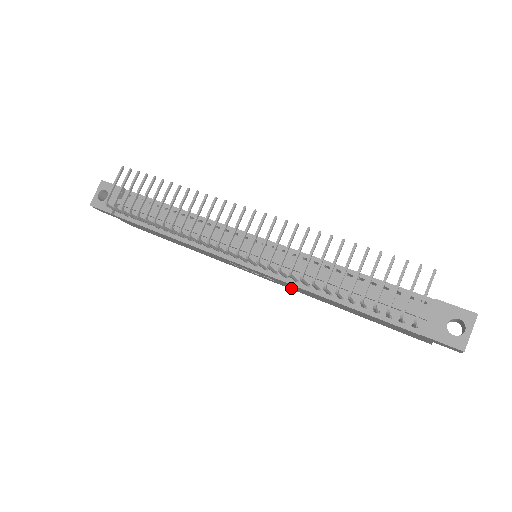
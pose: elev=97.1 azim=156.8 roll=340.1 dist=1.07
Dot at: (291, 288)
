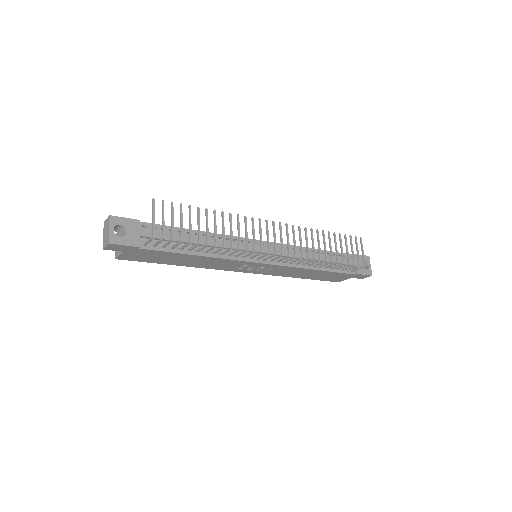
Dot at: (272, 273)
